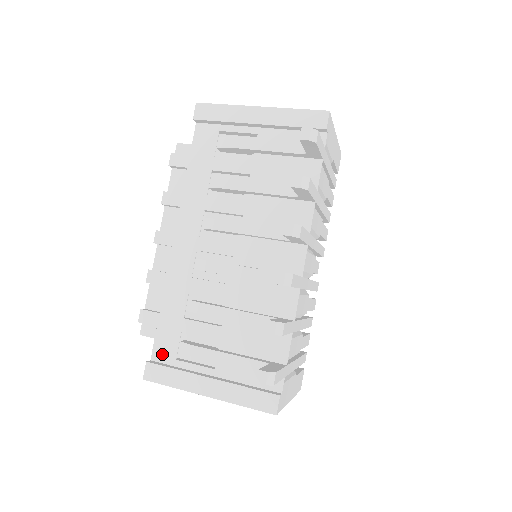
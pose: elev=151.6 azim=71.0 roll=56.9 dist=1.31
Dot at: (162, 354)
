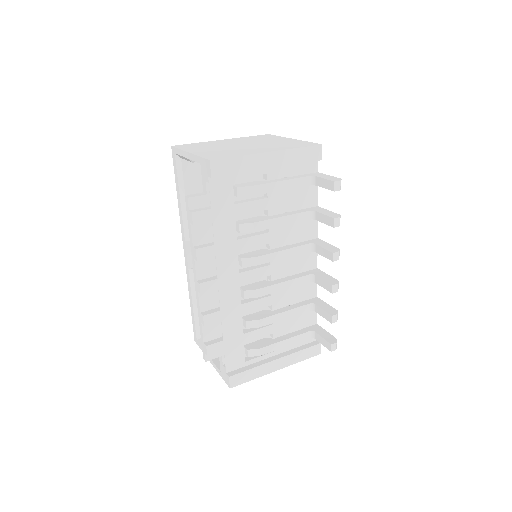
Dot at: (234, 364)
